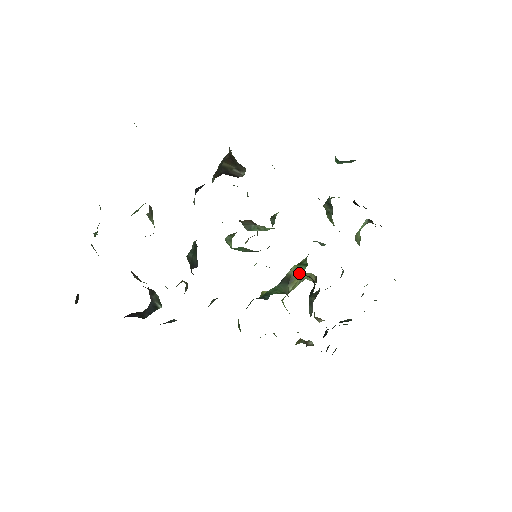
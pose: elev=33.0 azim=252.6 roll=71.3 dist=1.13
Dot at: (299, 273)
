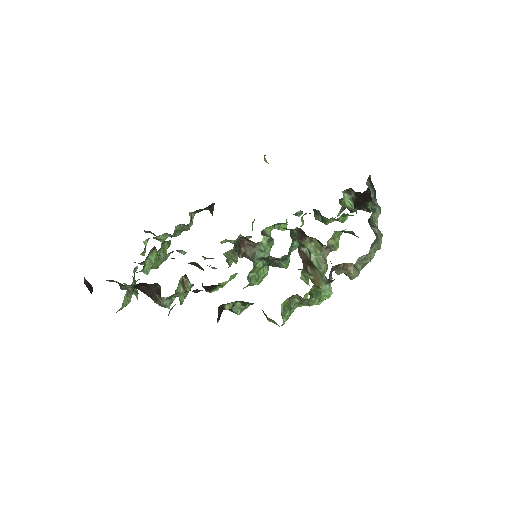
Dot at: occluded
